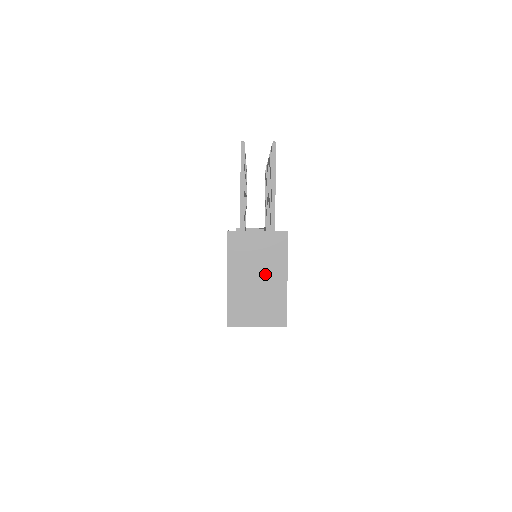
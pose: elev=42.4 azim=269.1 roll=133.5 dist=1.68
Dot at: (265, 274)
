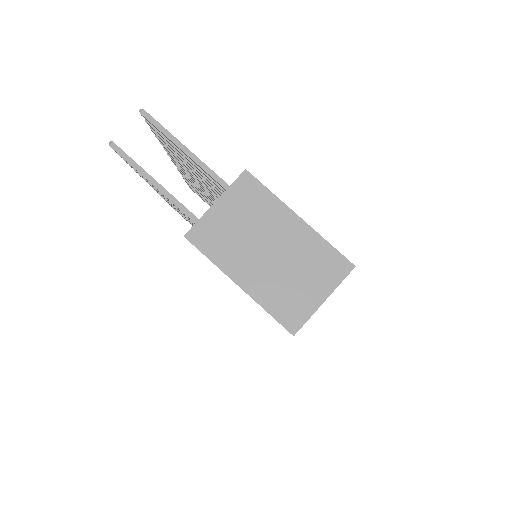
Dot at: (271, 237)
